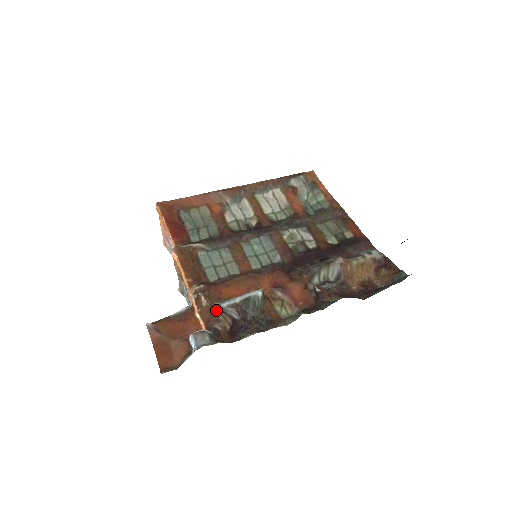
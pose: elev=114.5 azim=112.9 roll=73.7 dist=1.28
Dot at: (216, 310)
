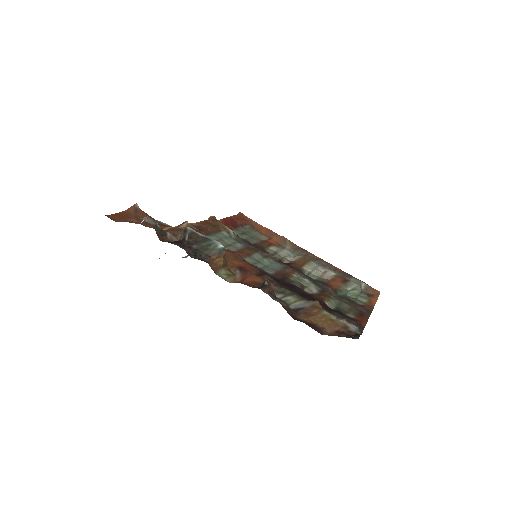
Dot at: (182, 232)
